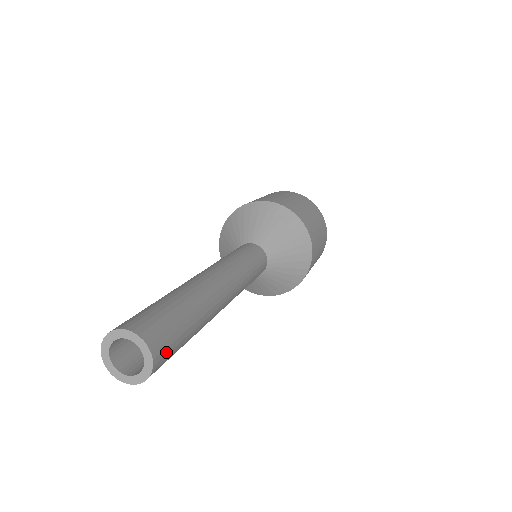
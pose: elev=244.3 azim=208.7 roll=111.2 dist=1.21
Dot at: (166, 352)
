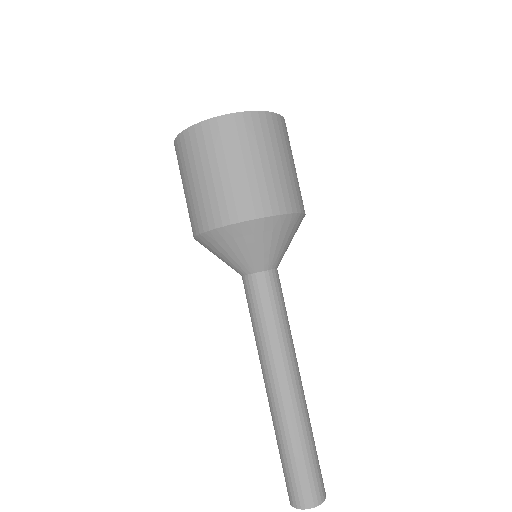
Dot at: occluded
